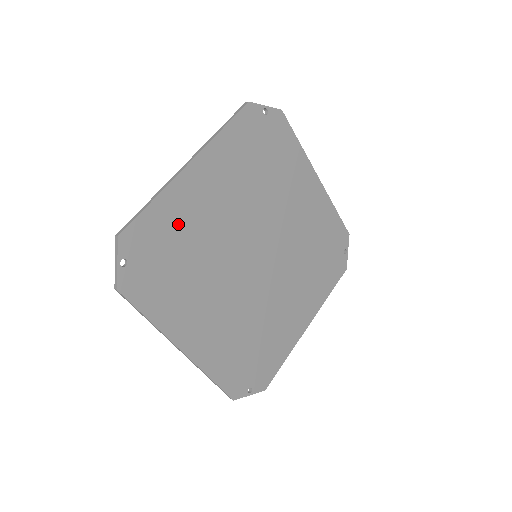
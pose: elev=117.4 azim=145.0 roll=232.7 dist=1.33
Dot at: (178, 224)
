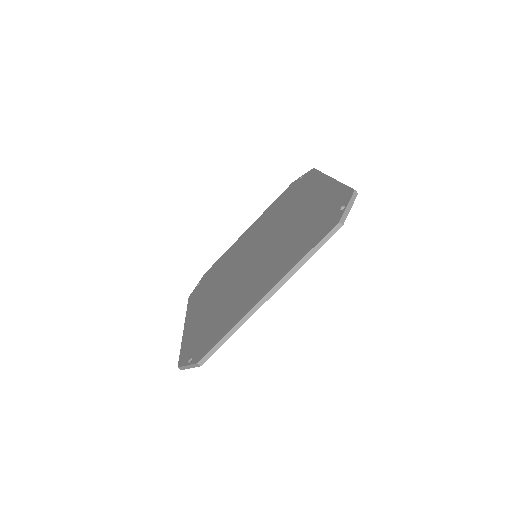
Dot at: occluded
